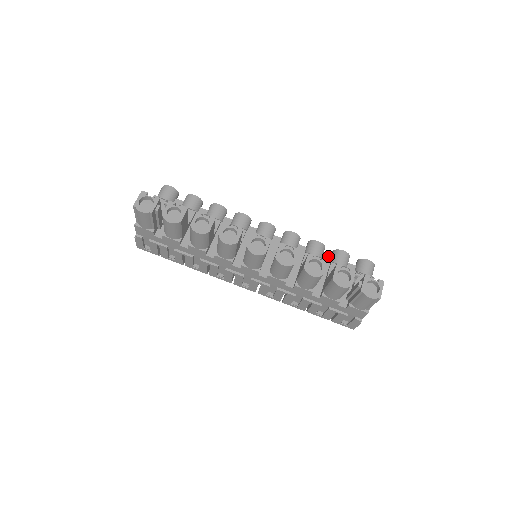
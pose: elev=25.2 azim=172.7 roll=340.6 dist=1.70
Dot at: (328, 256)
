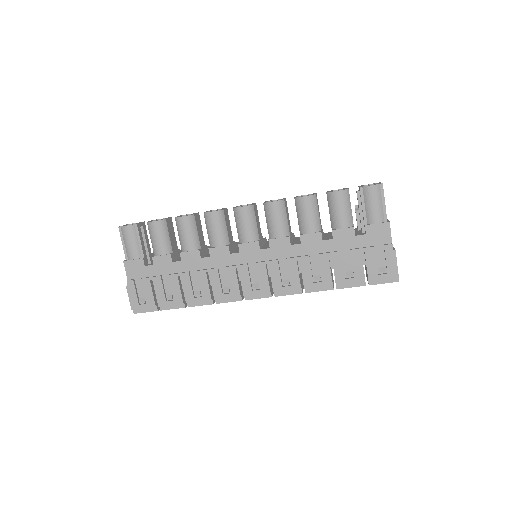
Dot at: occluded
